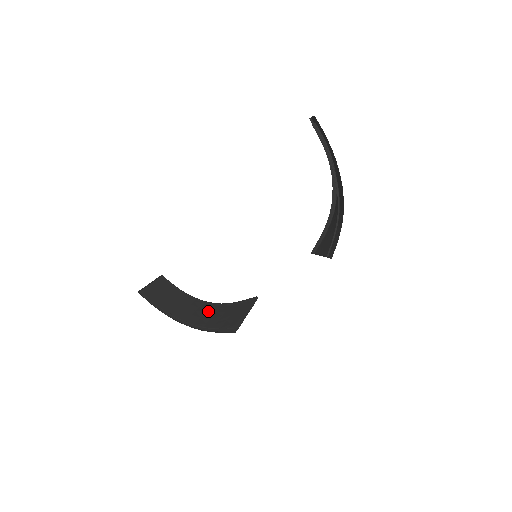
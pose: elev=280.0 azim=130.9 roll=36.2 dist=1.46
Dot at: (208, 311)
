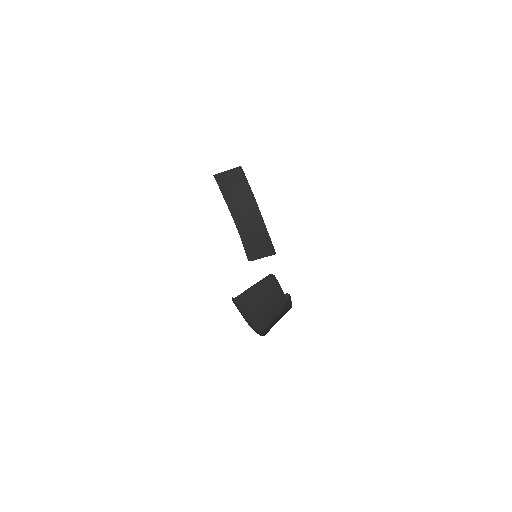
Dot at: (255, 221)
